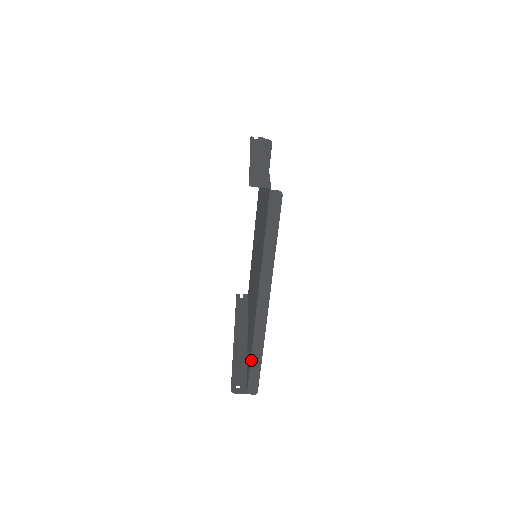
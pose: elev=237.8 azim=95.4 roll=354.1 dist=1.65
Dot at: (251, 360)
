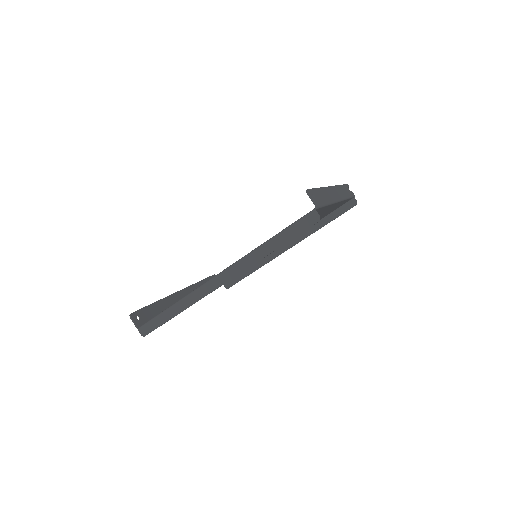
Dot at: (167, 308)
